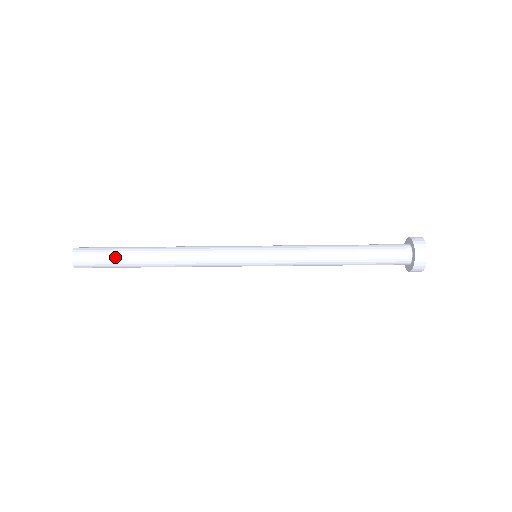
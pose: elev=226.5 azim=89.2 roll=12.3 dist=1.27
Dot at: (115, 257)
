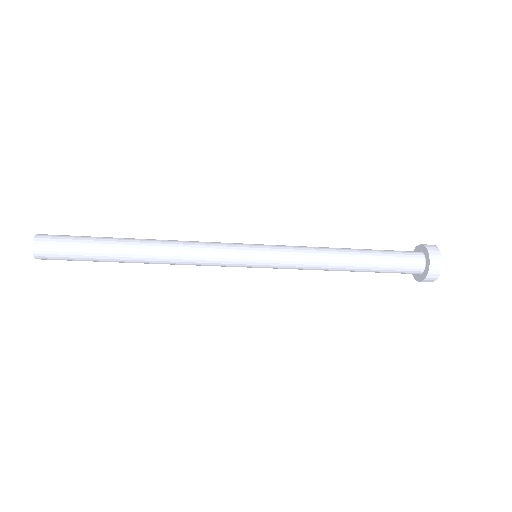
Dot at: (89, 258)
